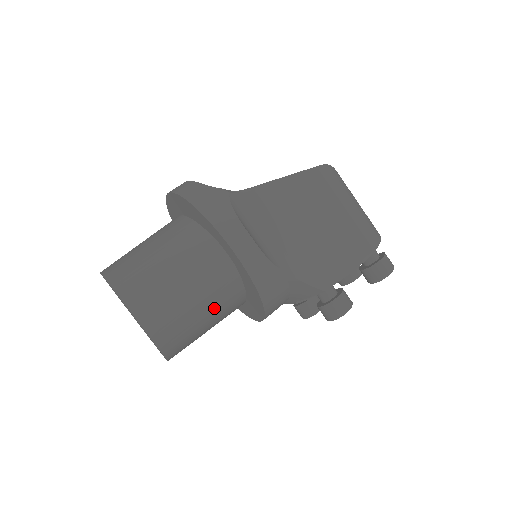
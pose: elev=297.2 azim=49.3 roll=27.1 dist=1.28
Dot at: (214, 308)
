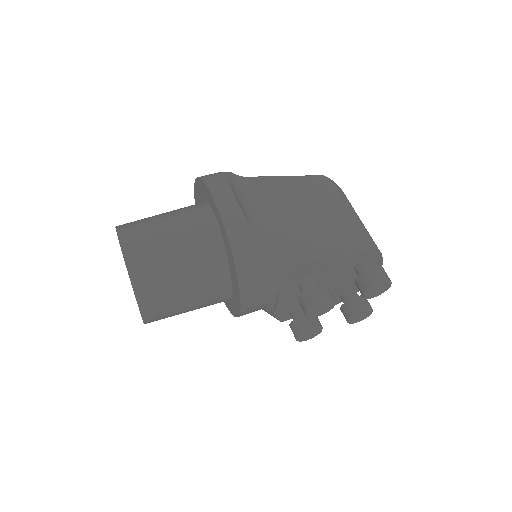
Dot at: (192, 264)
